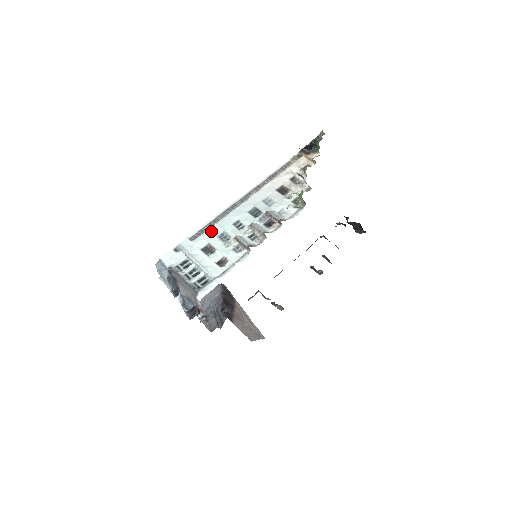
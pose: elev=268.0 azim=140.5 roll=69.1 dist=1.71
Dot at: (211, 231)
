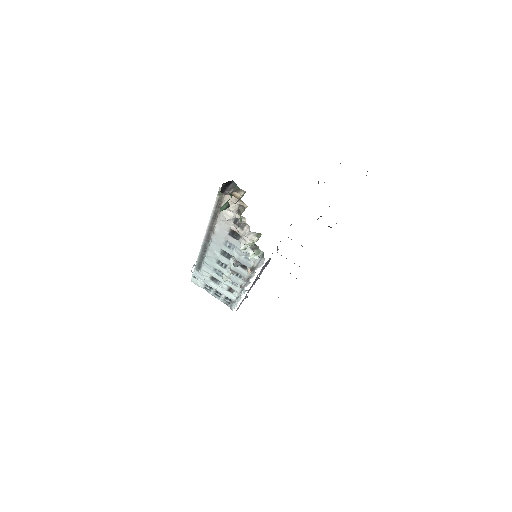
Dot at: (206, 266)
